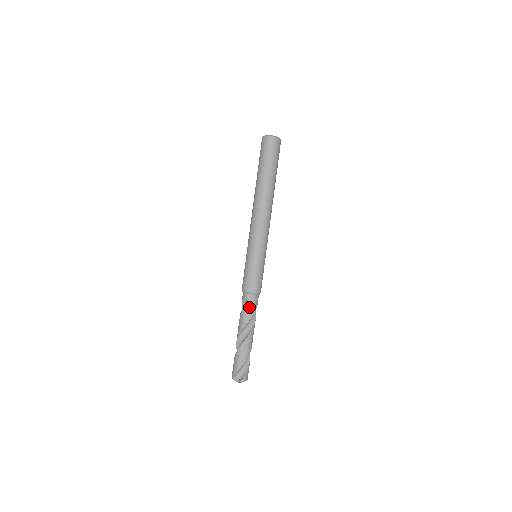
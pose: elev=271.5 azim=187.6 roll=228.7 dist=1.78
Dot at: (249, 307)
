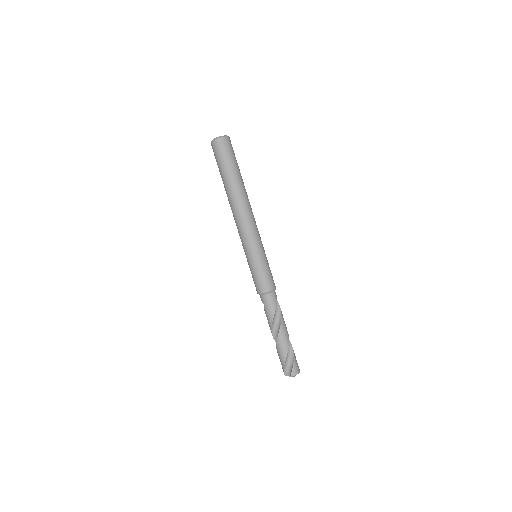
Dot at: (267, 307)
